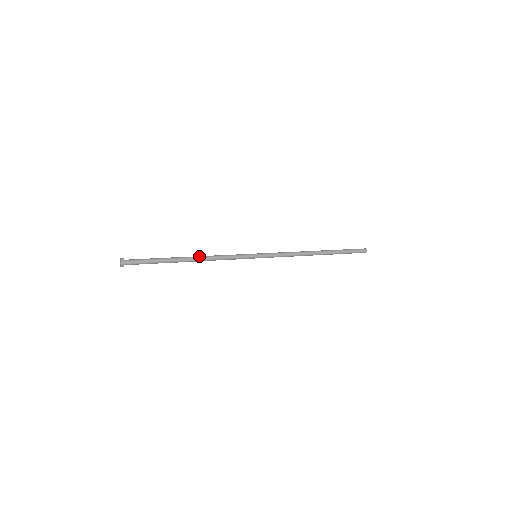
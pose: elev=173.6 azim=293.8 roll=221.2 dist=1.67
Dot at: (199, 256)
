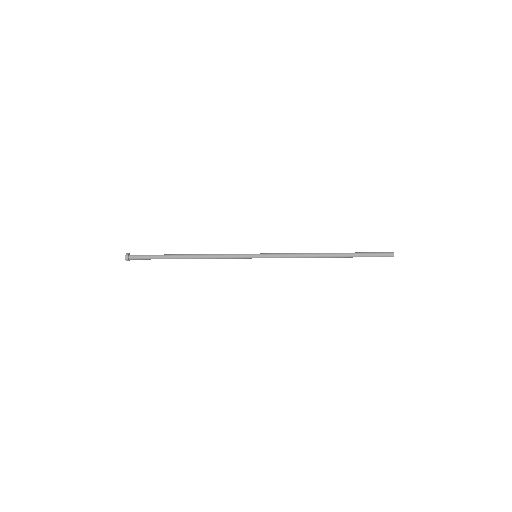
Dot at: (197, 254)
